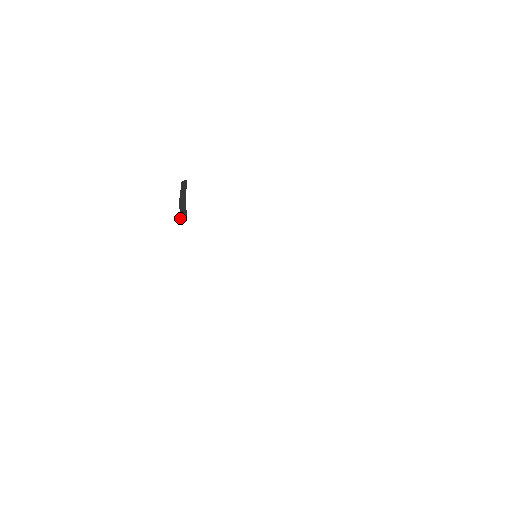
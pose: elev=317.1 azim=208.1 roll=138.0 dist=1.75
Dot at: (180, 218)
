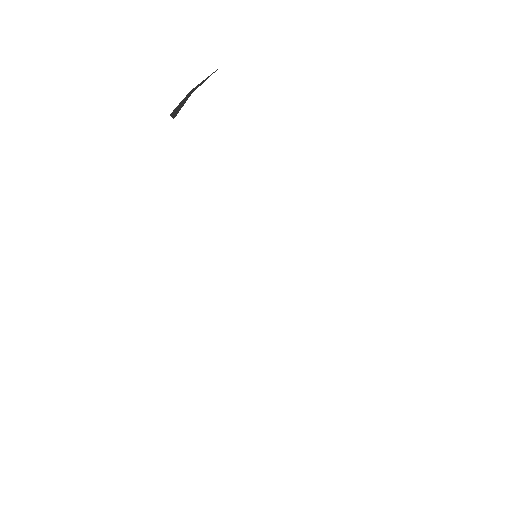
Dot at: (171, 113)
